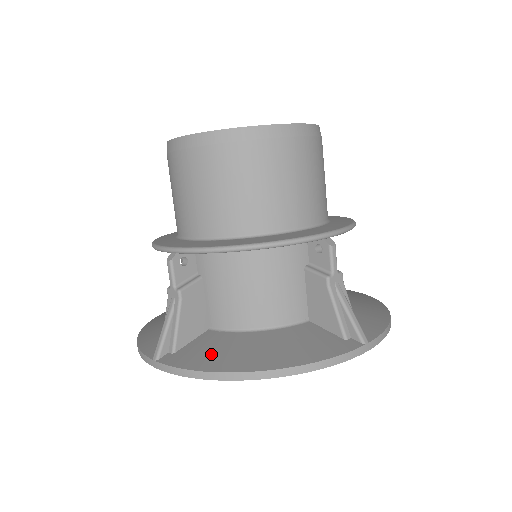
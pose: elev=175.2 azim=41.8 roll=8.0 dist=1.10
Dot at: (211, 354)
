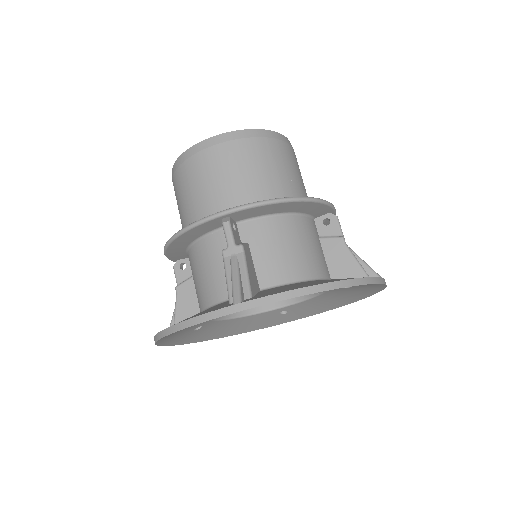
Dot at: occluded
